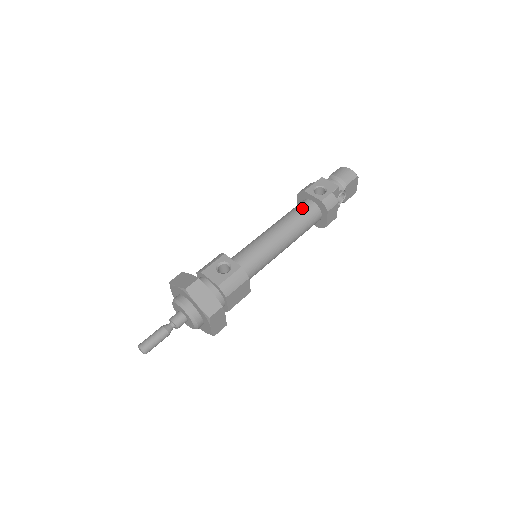
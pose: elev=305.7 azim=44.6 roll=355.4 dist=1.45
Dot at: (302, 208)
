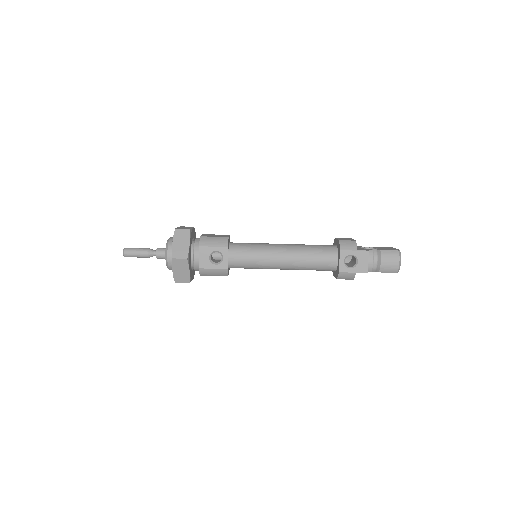
Dot at: (323, 259)
